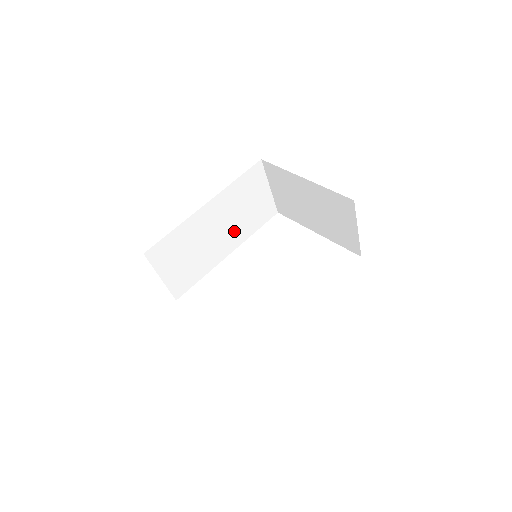
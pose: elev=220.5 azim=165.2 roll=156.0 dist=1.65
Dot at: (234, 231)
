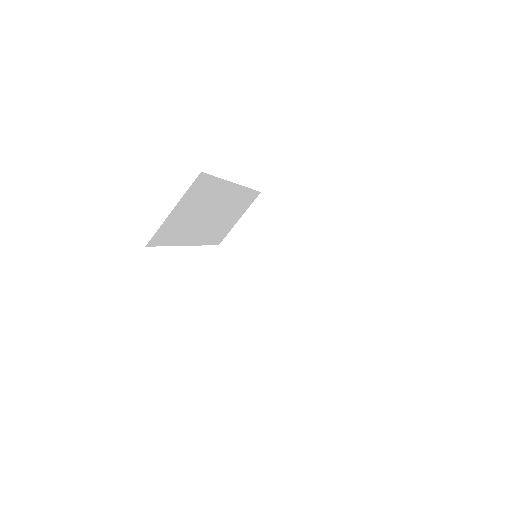
Dot at: (209, 228)
